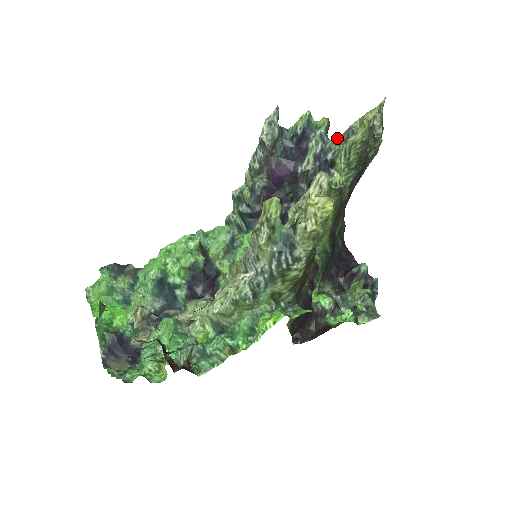
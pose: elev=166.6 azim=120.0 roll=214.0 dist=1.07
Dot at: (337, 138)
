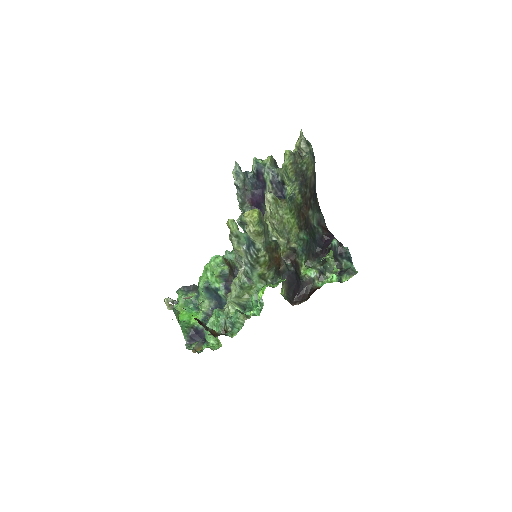
Dot at: occluded
